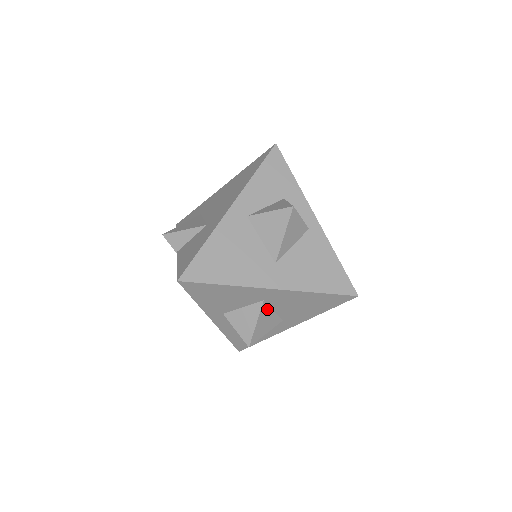
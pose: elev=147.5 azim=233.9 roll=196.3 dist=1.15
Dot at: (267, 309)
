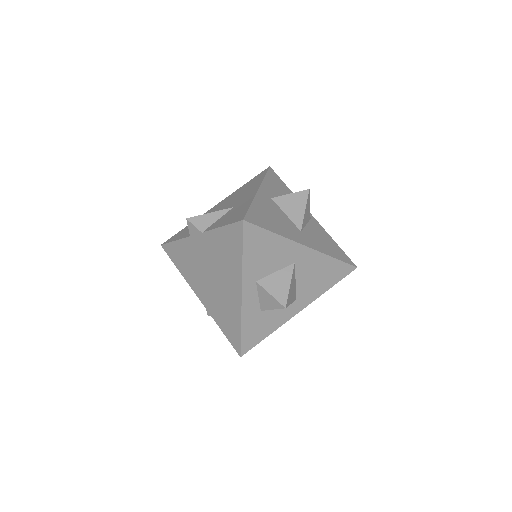
Dot at: (294, 275)
